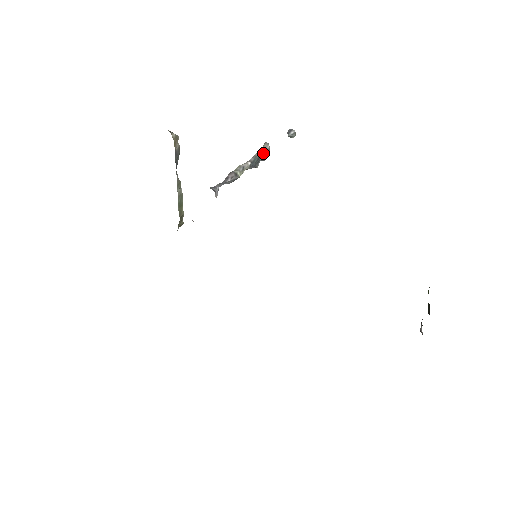
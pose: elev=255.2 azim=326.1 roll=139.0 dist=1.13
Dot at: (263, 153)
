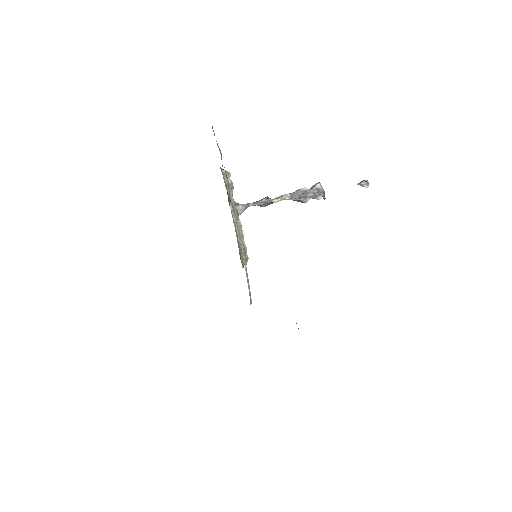
Dot at: (311, 190)
